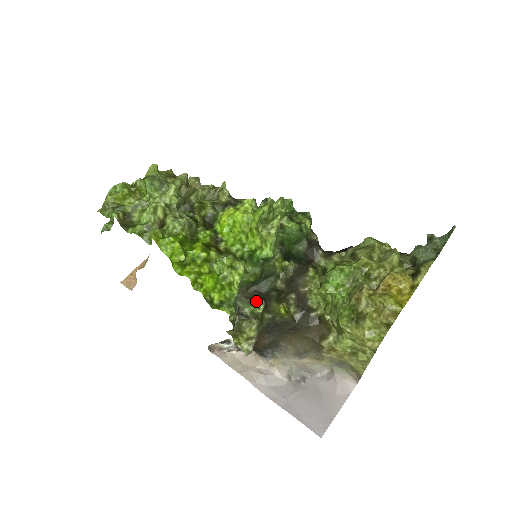
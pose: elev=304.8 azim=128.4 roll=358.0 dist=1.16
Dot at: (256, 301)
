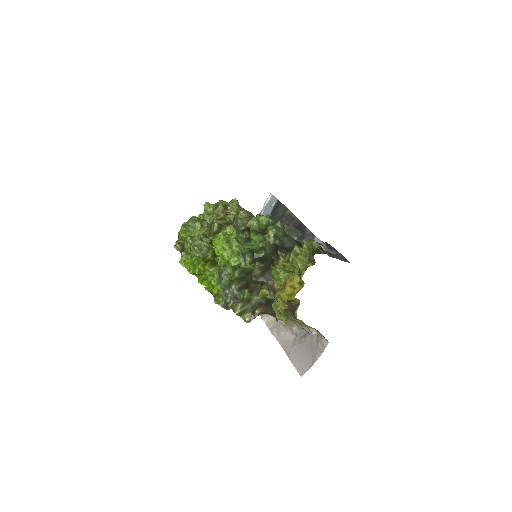
Dot at: (243, 290)
